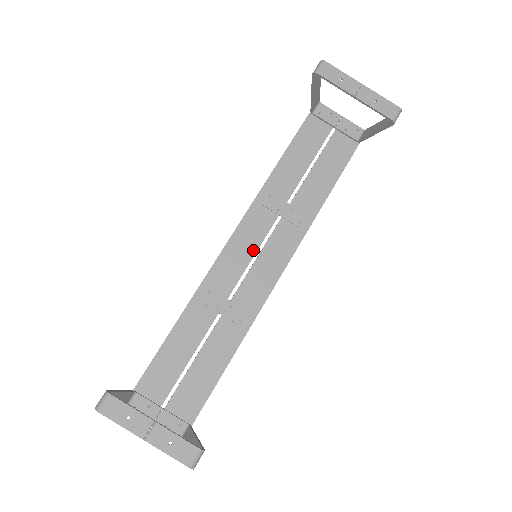
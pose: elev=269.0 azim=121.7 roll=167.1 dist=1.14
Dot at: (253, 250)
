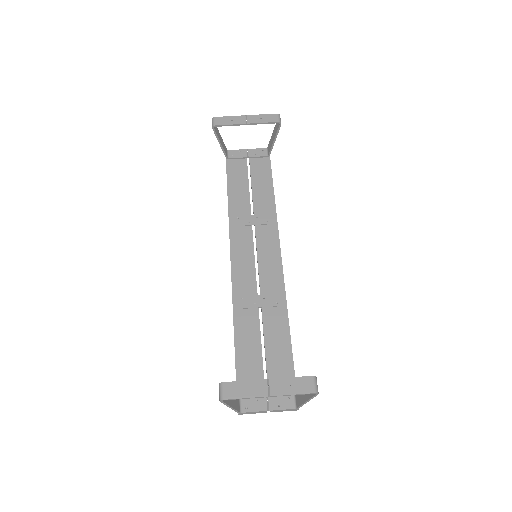
Dot at: (251, 256)
